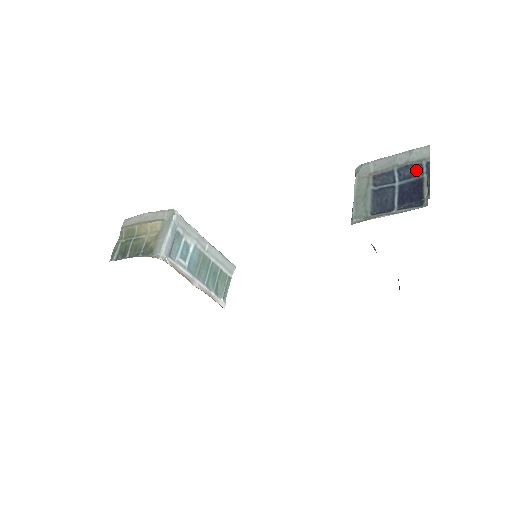
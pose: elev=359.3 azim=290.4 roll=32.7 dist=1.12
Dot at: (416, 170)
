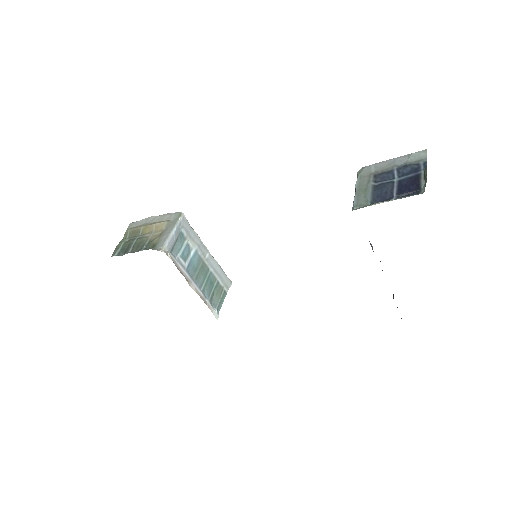
Dot at: (414, 168)
